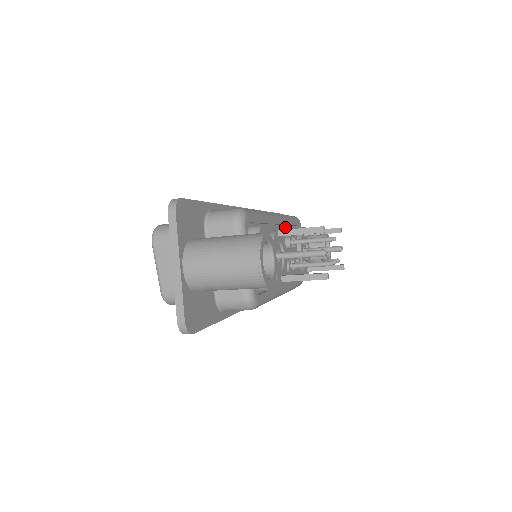
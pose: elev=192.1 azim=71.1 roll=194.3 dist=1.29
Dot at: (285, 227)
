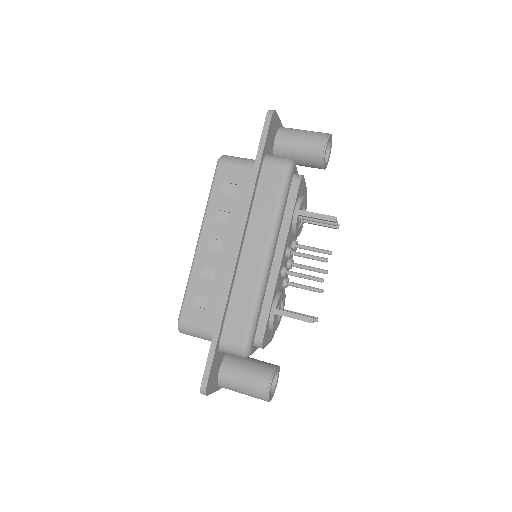
Dot at: (279, 269)
